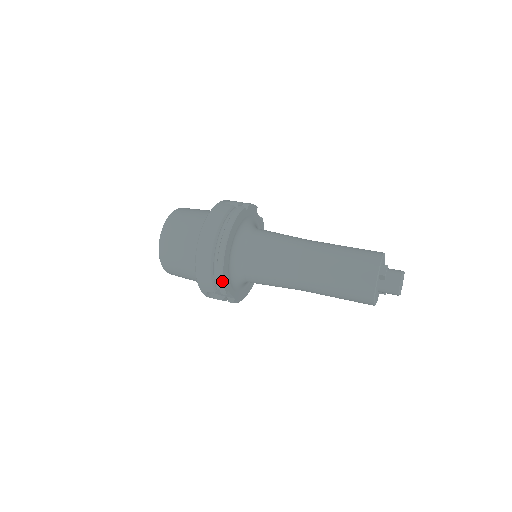
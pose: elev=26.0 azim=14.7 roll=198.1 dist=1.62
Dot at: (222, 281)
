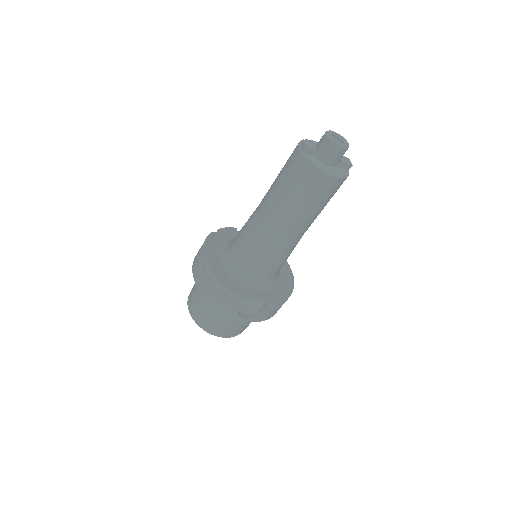
Dot at: (228, 291)
